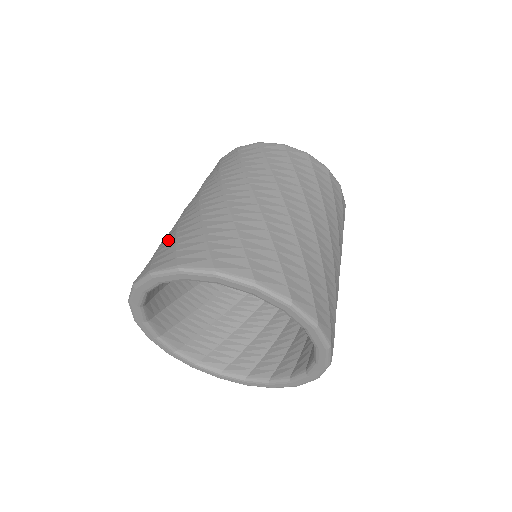
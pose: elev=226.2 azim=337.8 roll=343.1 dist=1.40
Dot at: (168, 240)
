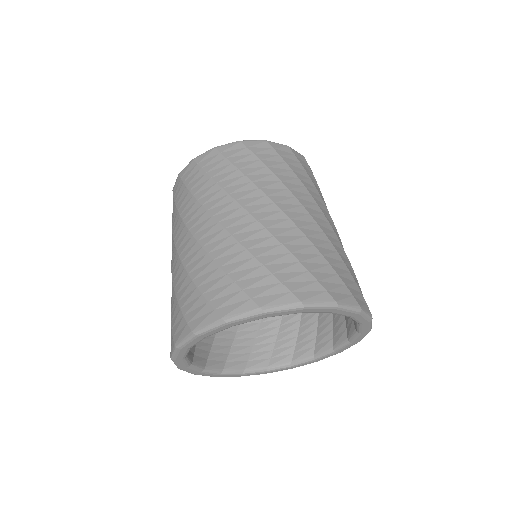
Dot at: (173, 304)
